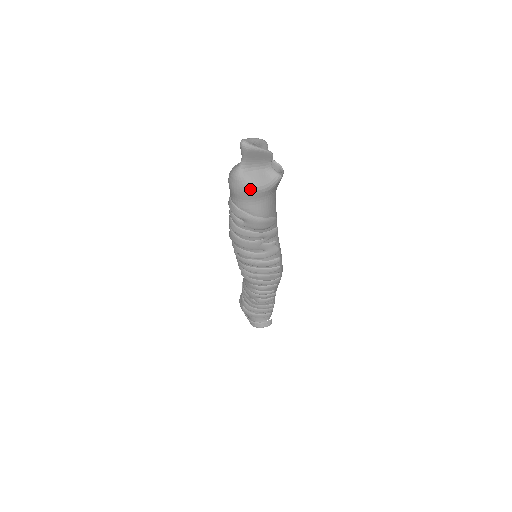
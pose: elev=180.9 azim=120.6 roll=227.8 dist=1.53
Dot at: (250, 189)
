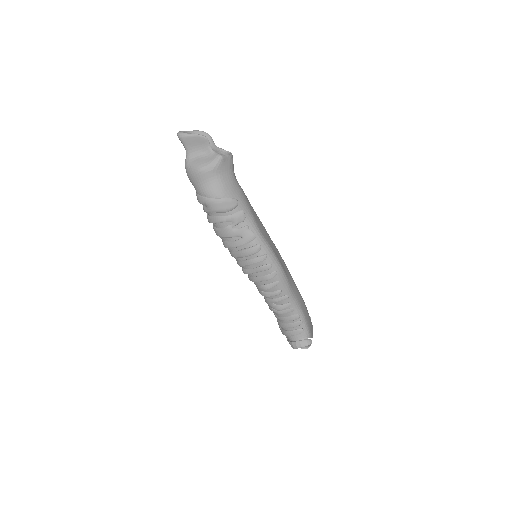
Dot at: (195, 172)
